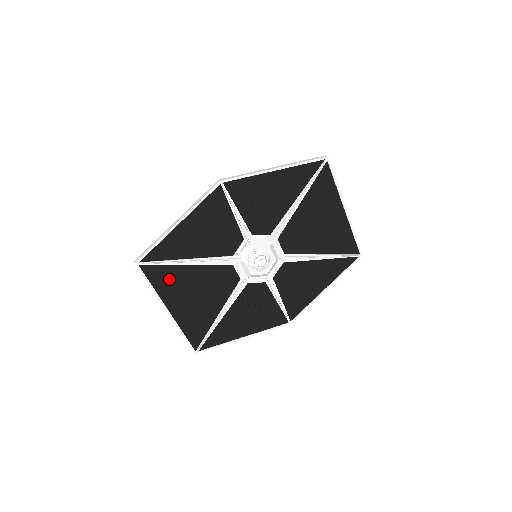
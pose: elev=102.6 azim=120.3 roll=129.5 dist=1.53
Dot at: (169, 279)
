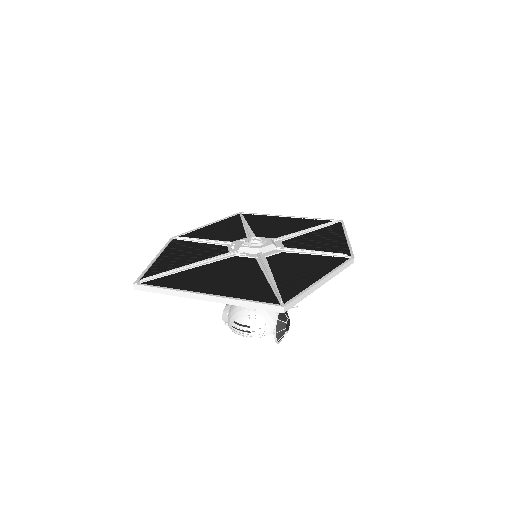
Dot at: (181, 281)
